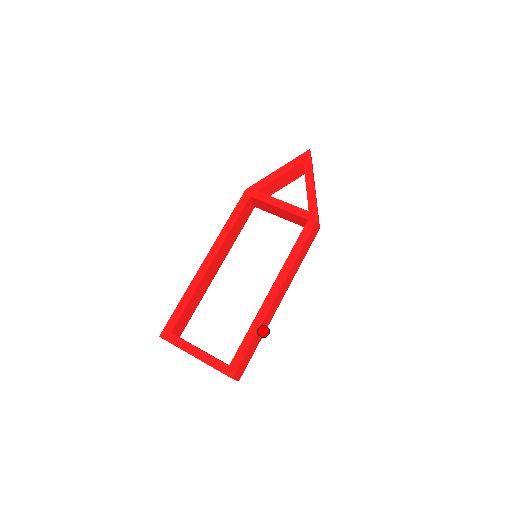
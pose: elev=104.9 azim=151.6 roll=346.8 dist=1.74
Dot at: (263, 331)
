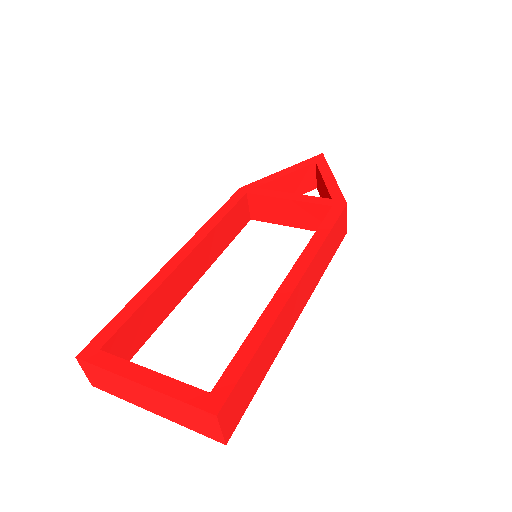
Dot at: (273, 352)
